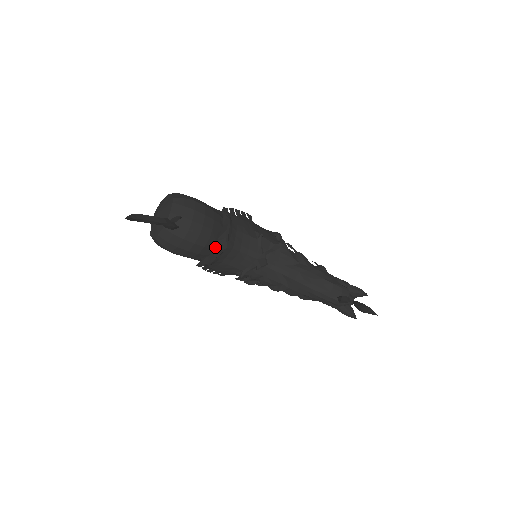
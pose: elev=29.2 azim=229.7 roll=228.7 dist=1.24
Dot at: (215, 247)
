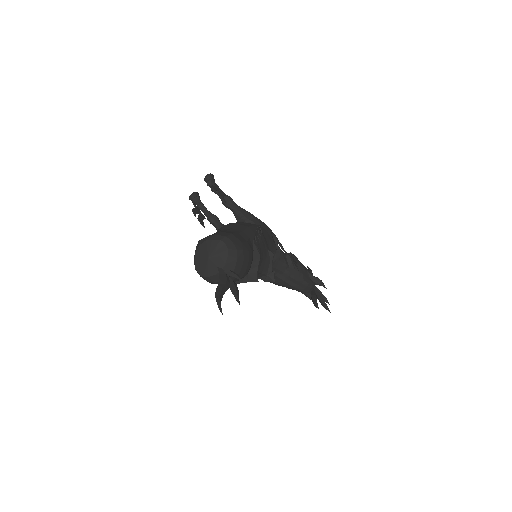
Dot at: (245, 276)
